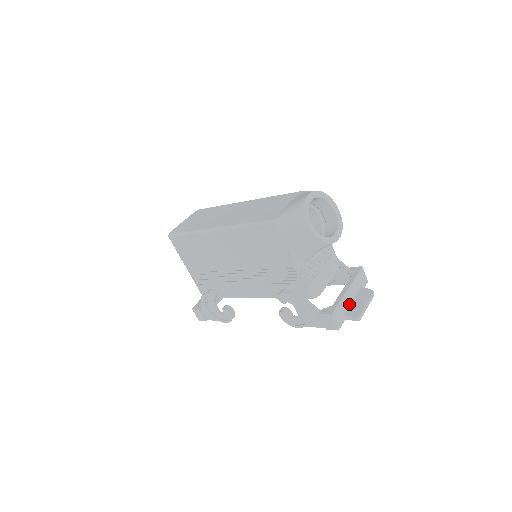
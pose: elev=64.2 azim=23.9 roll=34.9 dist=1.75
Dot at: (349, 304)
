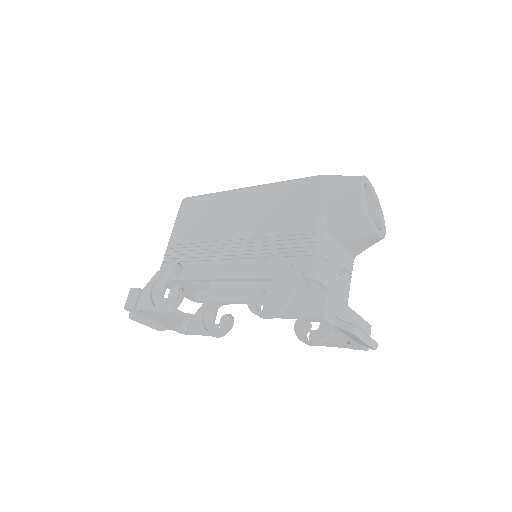
Dot at: occluded
